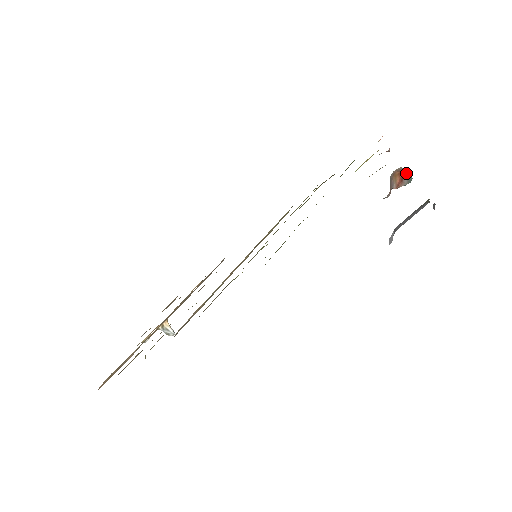
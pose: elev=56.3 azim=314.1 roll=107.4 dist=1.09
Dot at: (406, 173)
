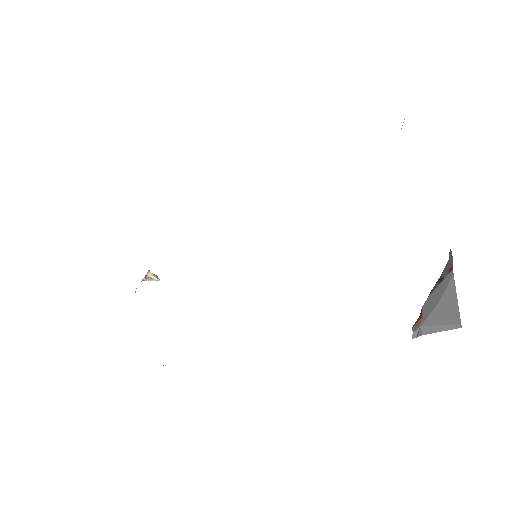
Dot at: occluded
